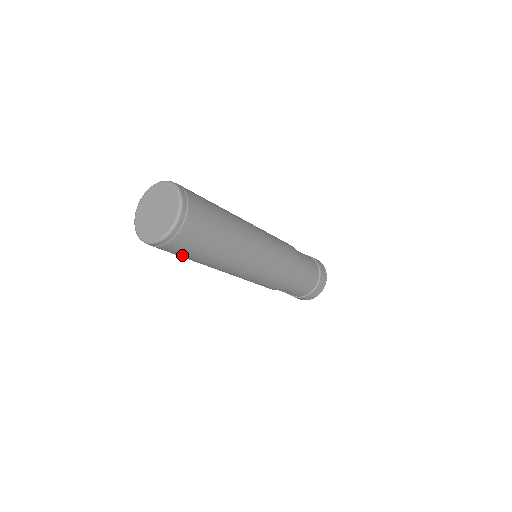
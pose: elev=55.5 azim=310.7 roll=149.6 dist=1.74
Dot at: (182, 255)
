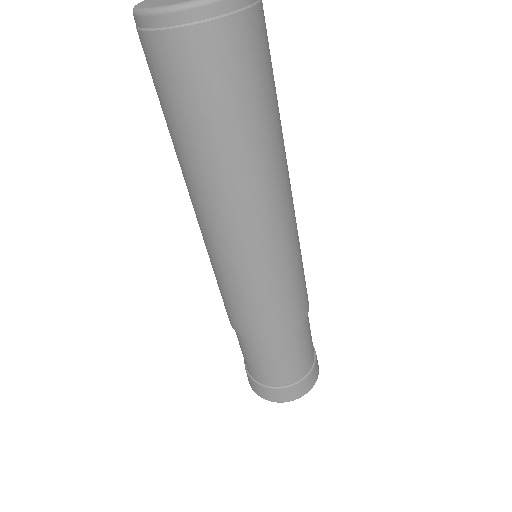
Dot at: (179, 100)
